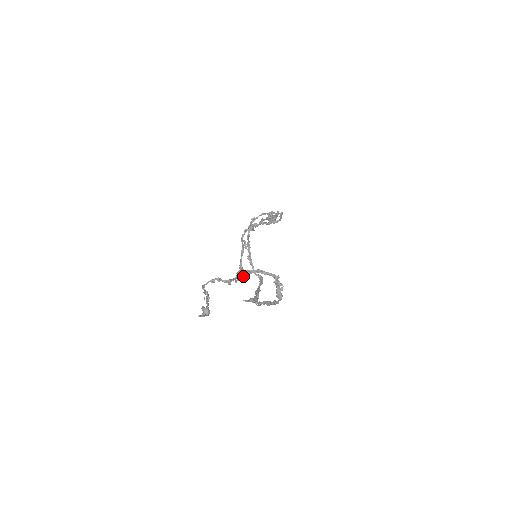
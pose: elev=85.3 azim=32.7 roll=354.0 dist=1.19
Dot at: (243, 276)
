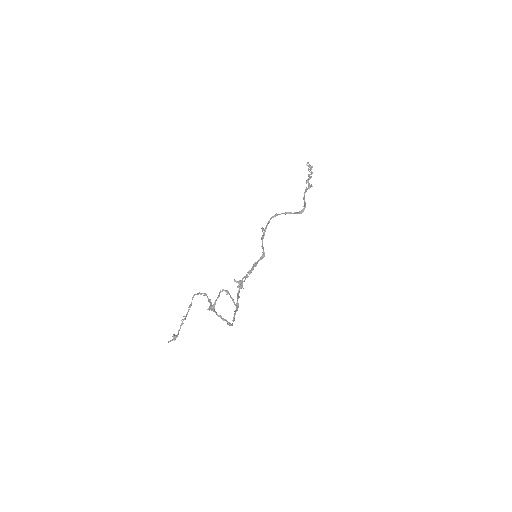
Dot at: occluded
